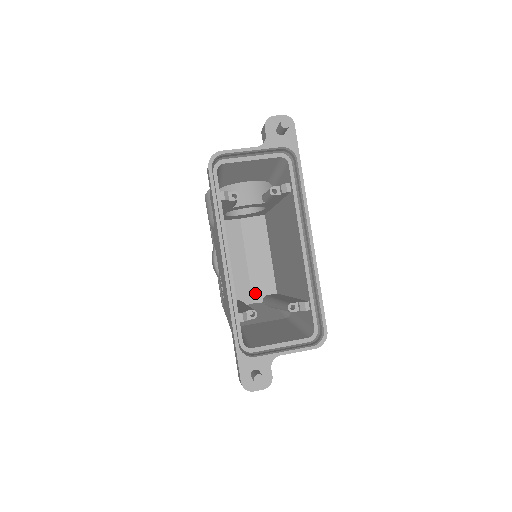
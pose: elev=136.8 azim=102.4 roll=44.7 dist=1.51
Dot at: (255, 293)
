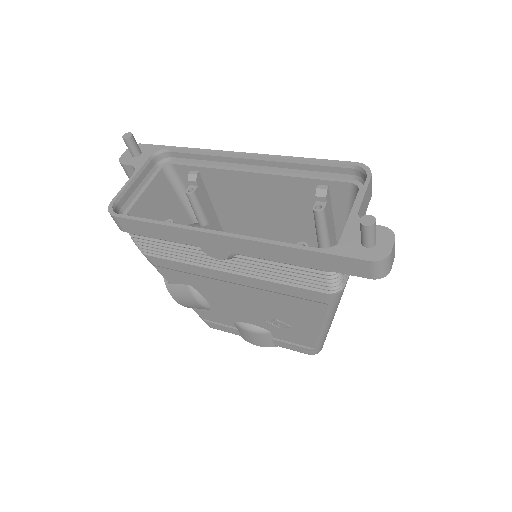
Dot at: occluded
